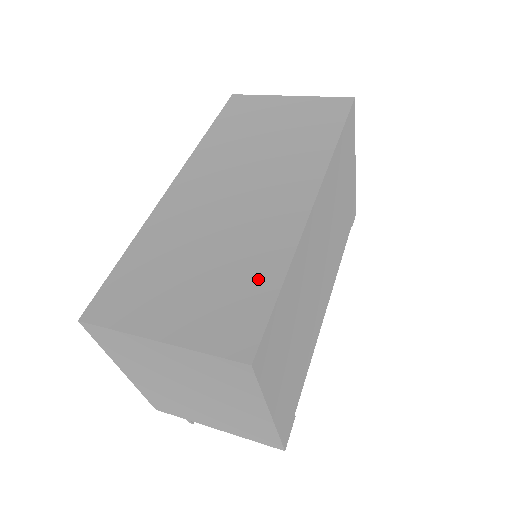
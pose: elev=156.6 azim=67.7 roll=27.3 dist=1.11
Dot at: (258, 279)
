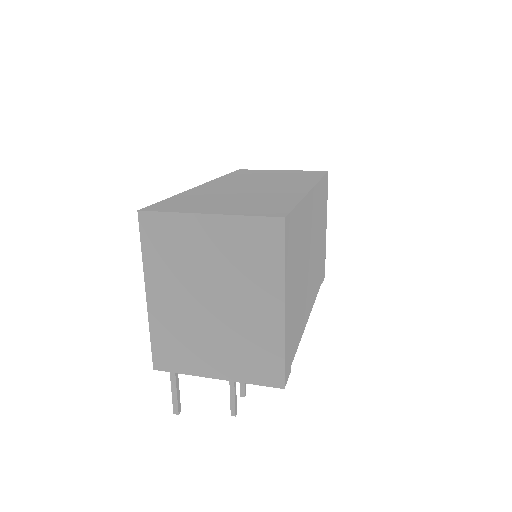
Dot at: (280, 202)
